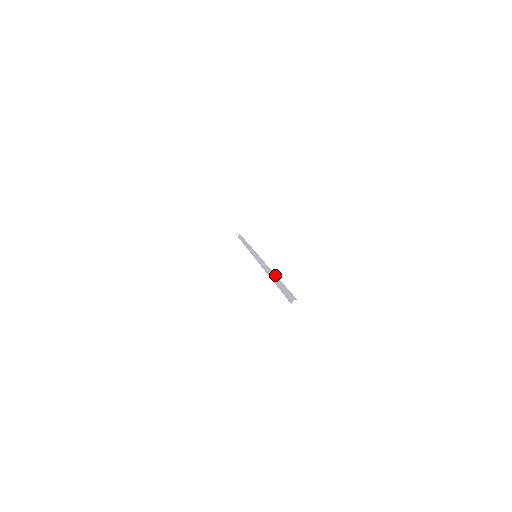
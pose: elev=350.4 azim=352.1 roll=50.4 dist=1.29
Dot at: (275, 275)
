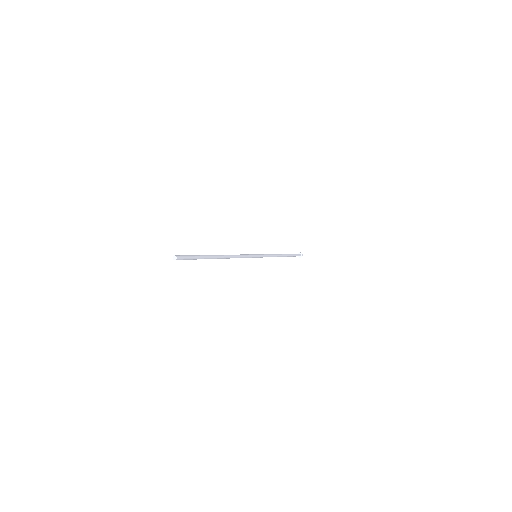
Dot at: (216, 256)
